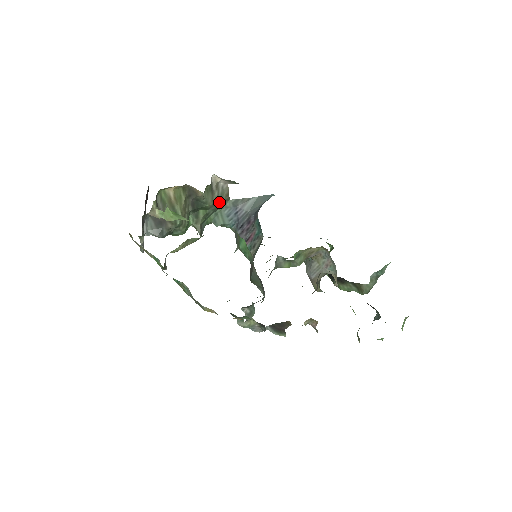
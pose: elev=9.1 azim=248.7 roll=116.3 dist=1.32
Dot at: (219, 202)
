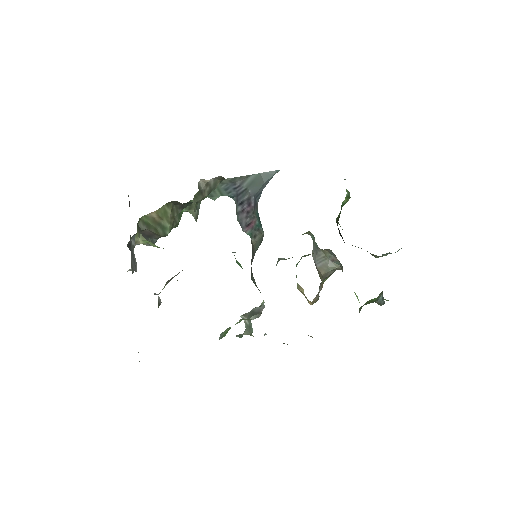
Dot at: (212, 190)
